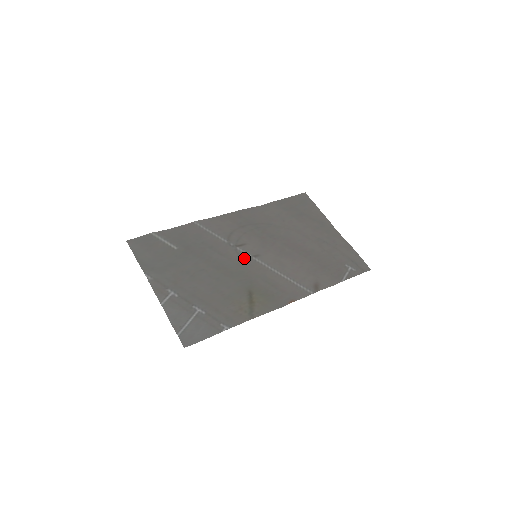
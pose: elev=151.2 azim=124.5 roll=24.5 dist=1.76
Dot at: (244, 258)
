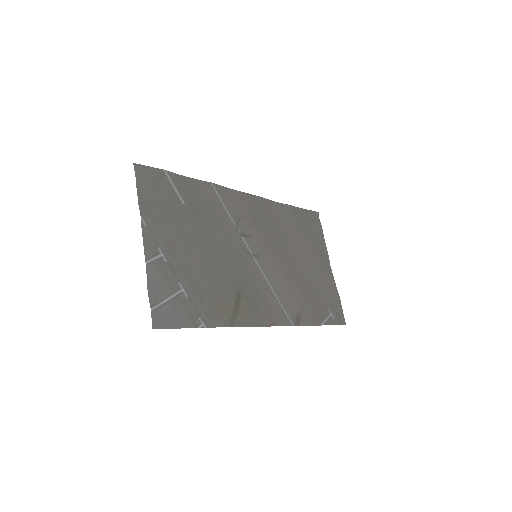
Dot at: (245, 252)
